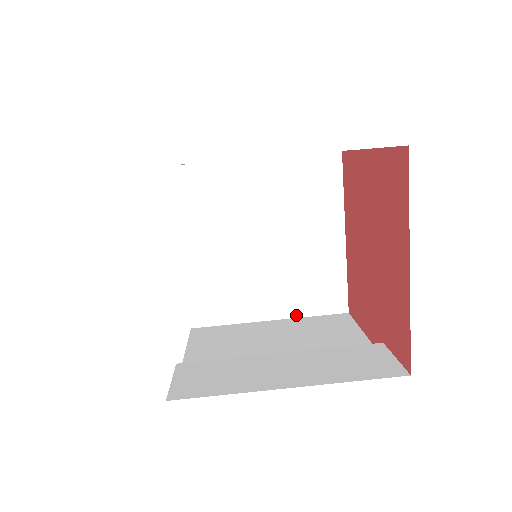
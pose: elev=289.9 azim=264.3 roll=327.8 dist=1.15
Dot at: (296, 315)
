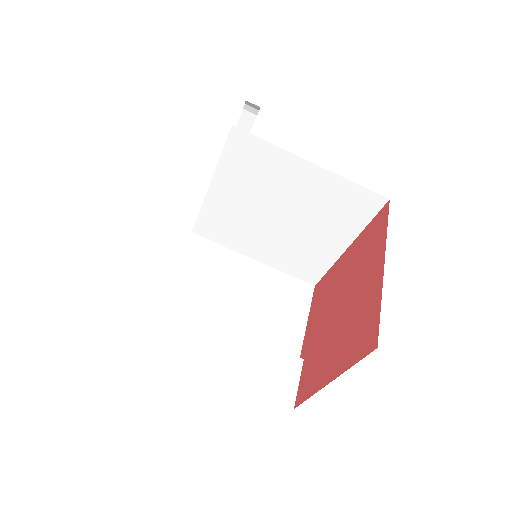
Dot at: (275, 267)
